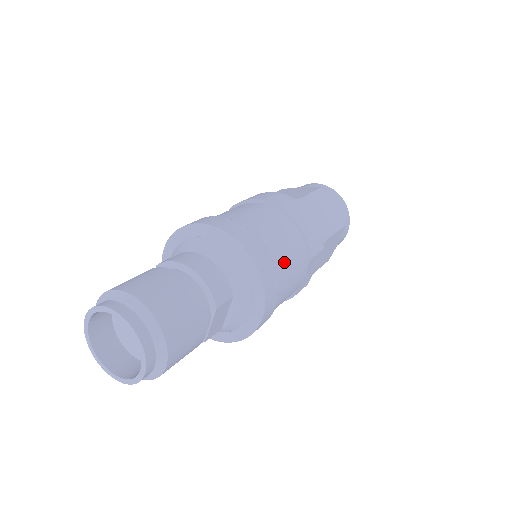
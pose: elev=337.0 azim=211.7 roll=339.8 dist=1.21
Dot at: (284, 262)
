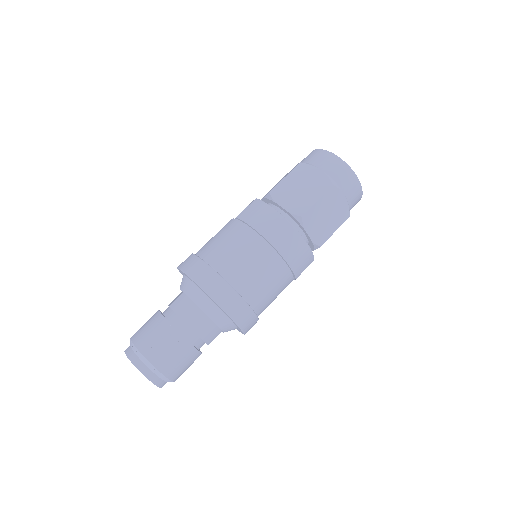
Dot at: (267, 300)
